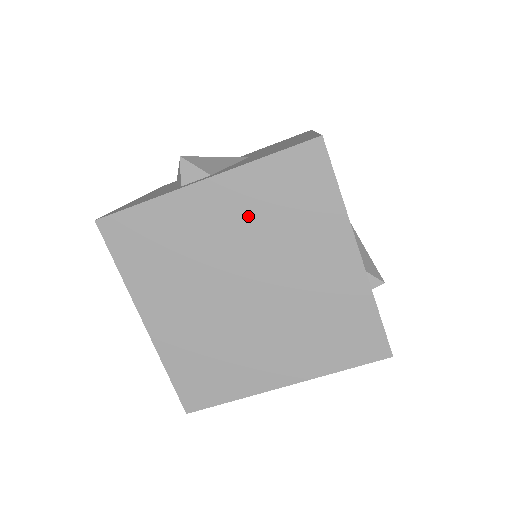
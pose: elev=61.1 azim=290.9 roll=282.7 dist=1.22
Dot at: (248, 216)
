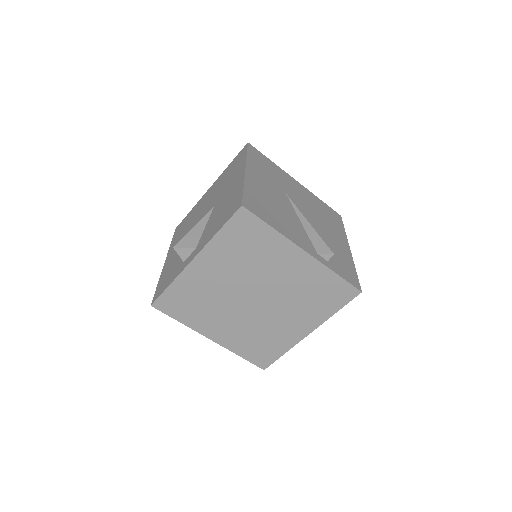
Dot at: (229, 264)
